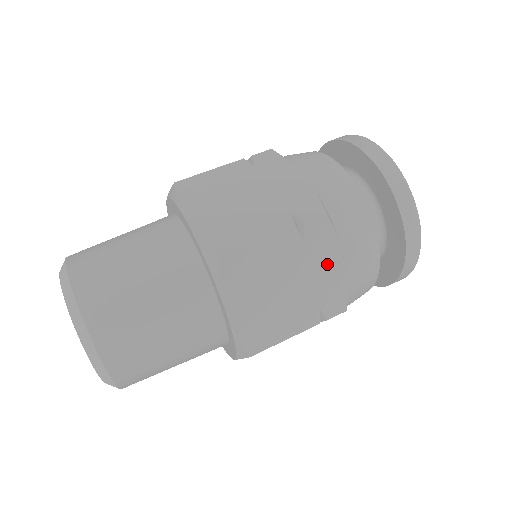
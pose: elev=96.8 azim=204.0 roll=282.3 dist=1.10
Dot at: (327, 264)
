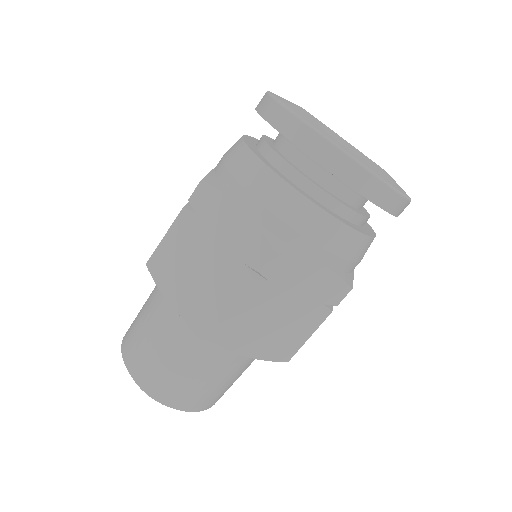
Dot at: (306, 278)
